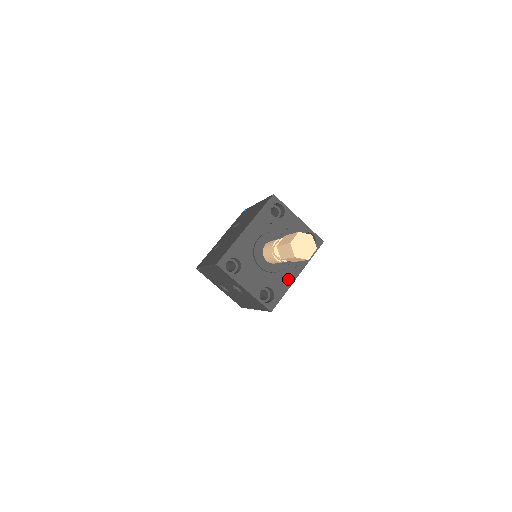
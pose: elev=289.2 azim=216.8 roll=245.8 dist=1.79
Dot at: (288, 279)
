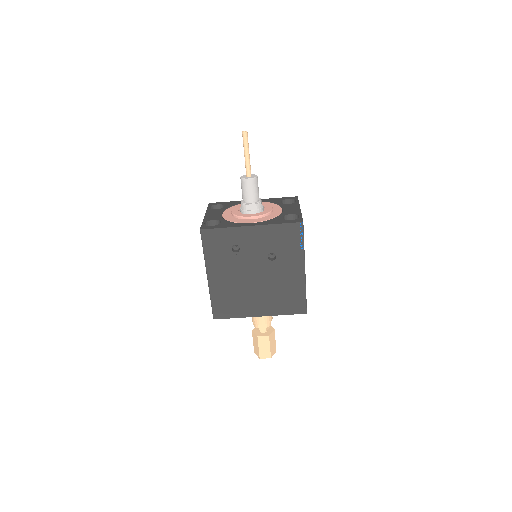
Dot at: occluded
